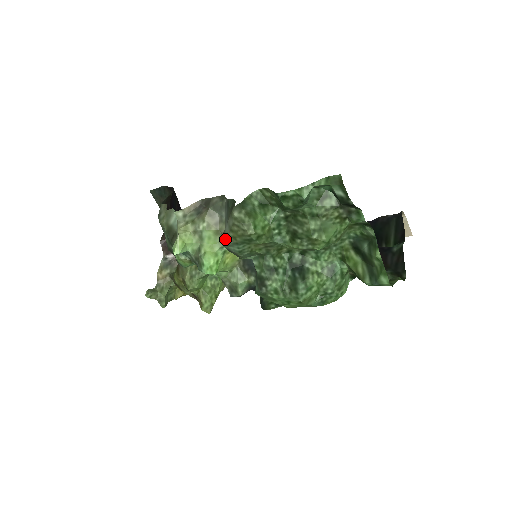
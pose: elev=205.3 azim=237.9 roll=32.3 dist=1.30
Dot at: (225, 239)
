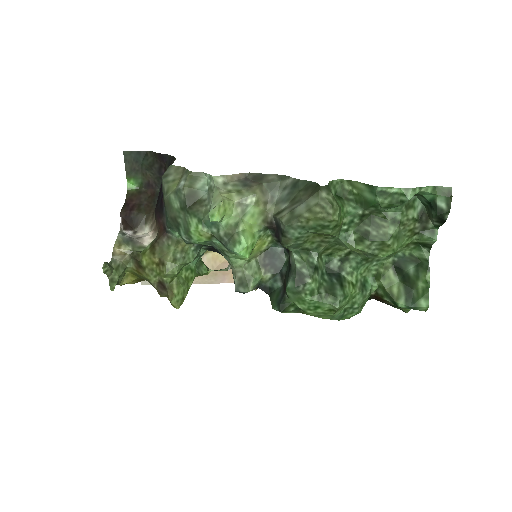
Dot at: (292, 219)
